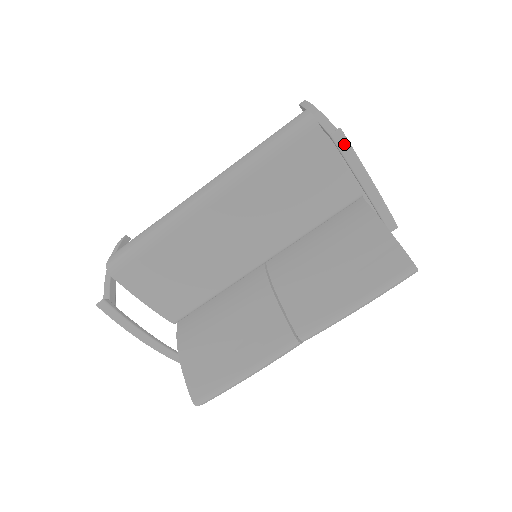
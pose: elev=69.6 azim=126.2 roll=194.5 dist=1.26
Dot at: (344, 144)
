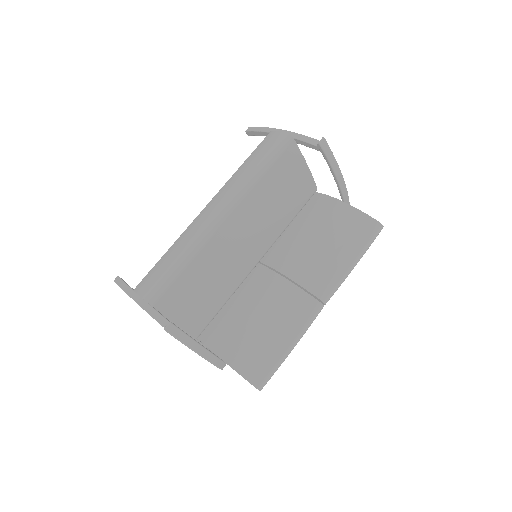
Dot at: (327, 148)
